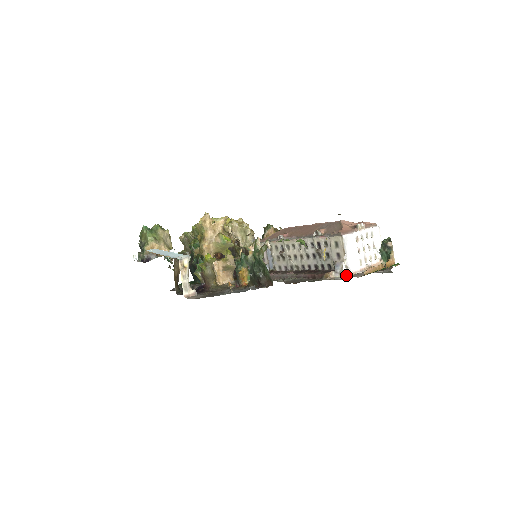
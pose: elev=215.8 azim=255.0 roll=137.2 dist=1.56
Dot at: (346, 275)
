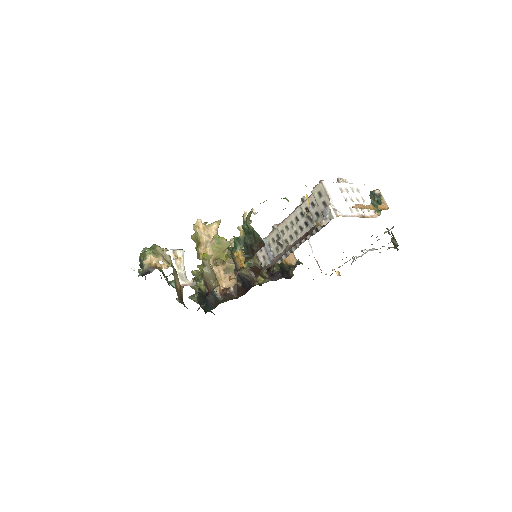
Dot at: (336, 217)
